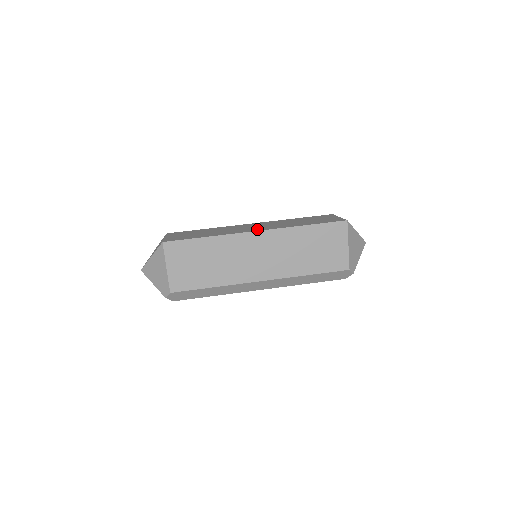
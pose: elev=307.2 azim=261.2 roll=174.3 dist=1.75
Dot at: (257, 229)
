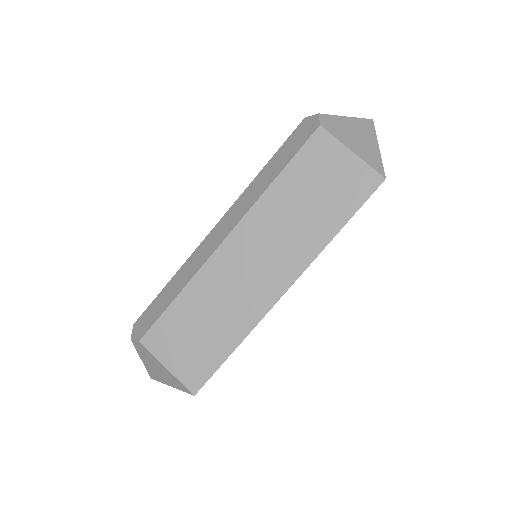
Dot at: (278, 282)
